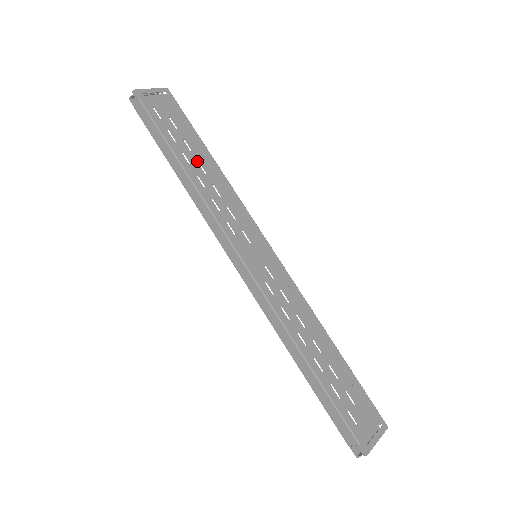
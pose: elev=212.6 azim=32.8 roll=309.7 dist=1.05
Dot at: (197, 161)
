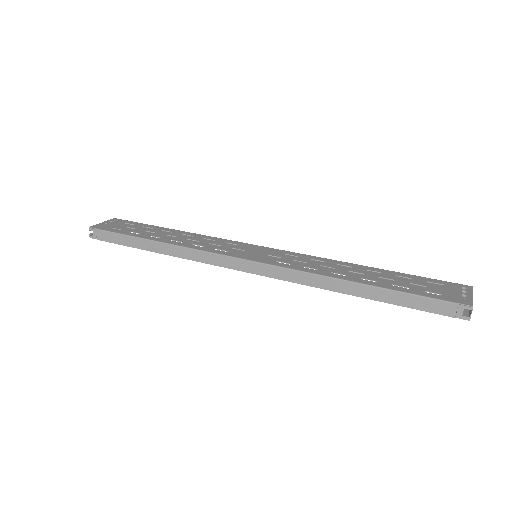
Dot at: (165, 235)
